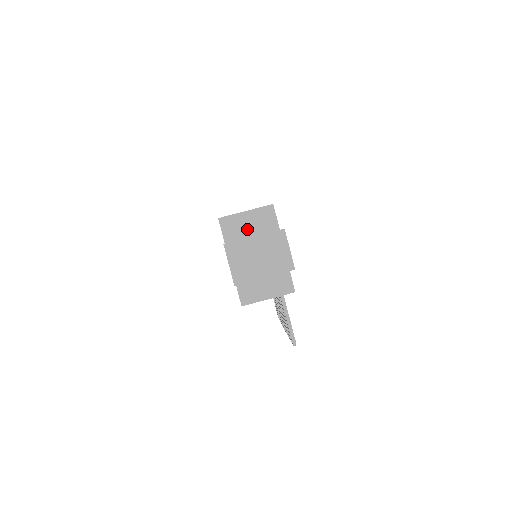
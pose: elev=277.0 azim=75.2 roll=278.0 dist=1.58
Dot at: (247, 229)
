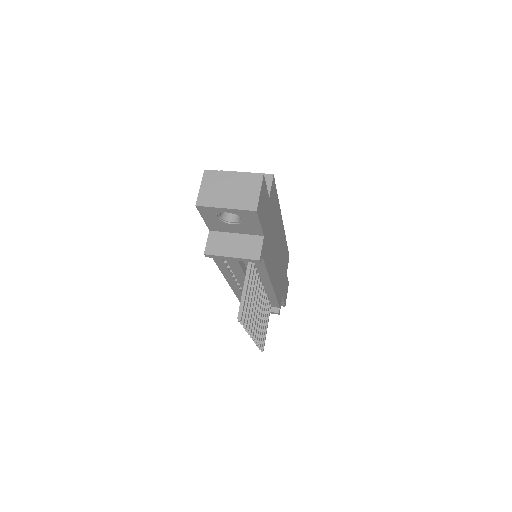
Dot at: occluded
